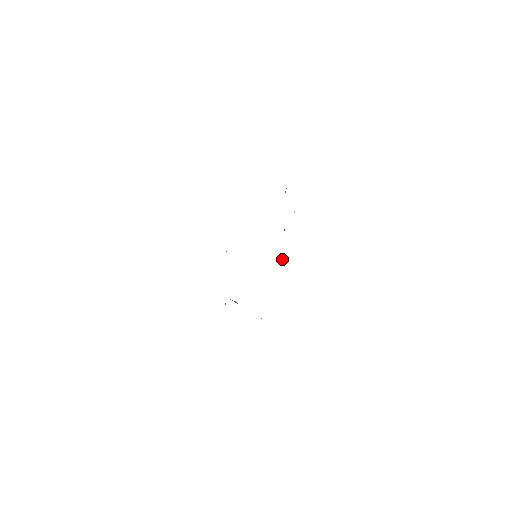
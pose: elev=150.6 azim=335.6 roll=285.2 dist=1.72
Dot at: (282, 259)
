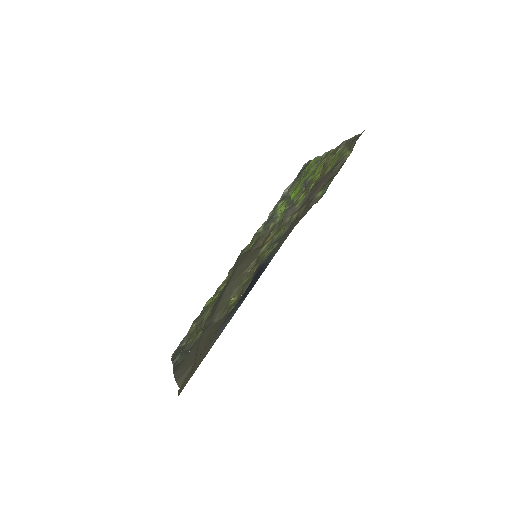
Dot at: (281, 211)
